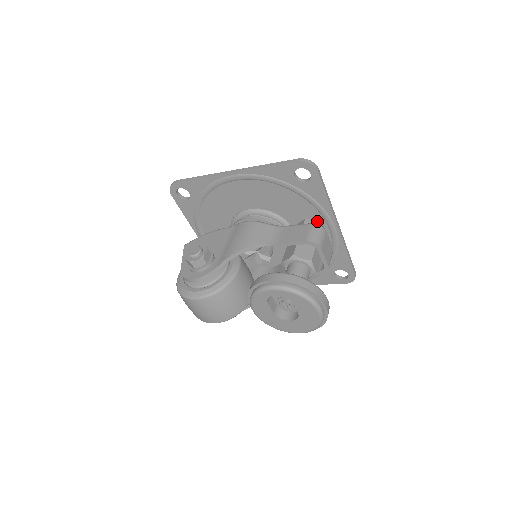
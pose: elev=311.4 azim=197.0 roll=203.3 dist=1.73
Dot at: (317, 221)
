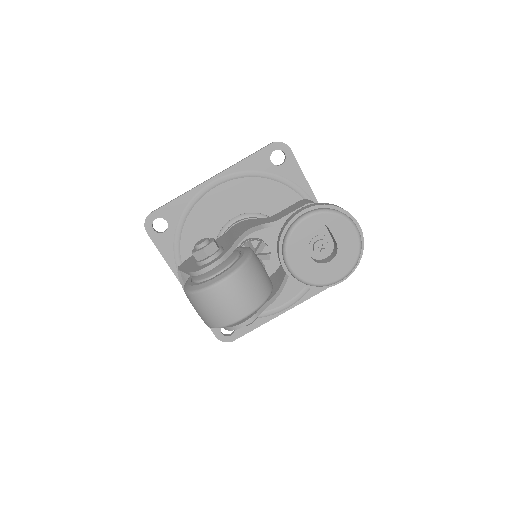
Dot at: occluded
